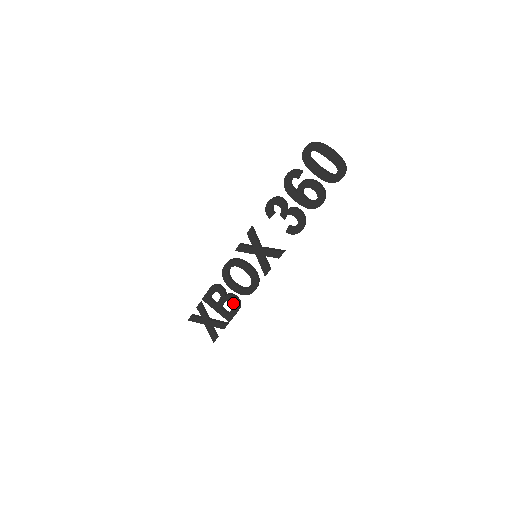
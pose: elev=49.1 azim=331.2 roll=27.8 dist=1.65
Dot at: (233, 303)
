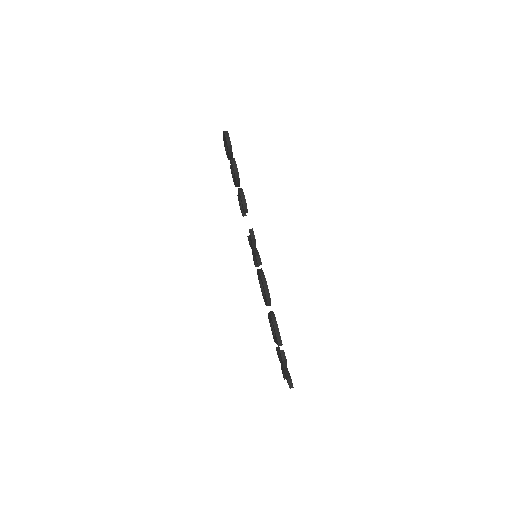
Dot at: (271, 320)
